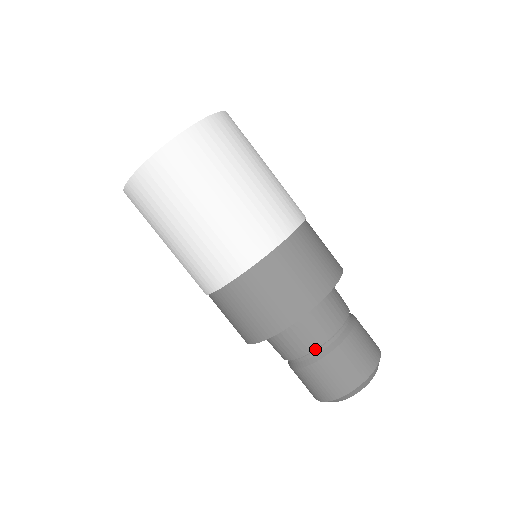
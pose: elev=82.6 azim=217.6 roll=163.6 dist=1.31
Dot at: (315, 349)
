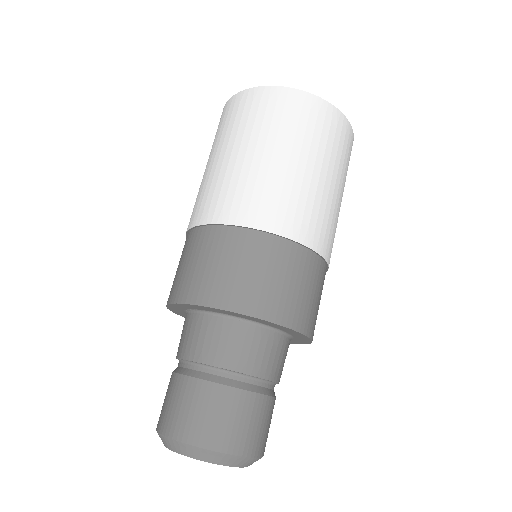
Dot at: (199, 362)
